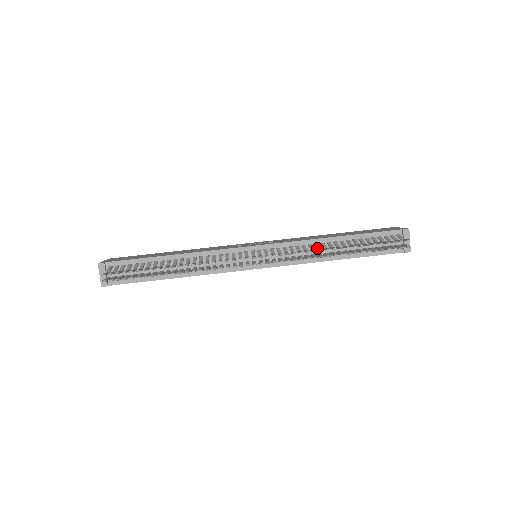
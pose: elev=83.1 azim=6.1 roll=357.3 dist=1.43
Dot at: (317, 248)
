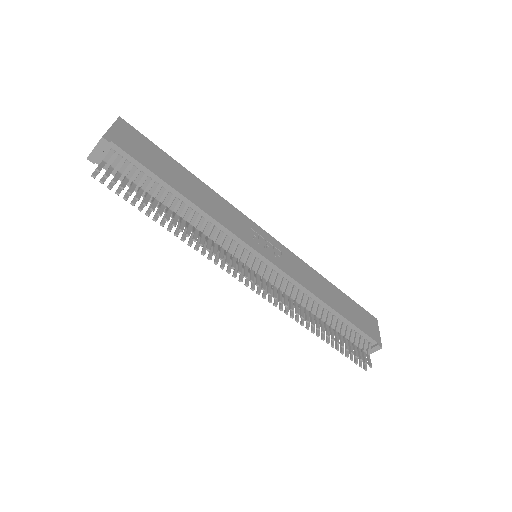
Dot at: (307, 308)
